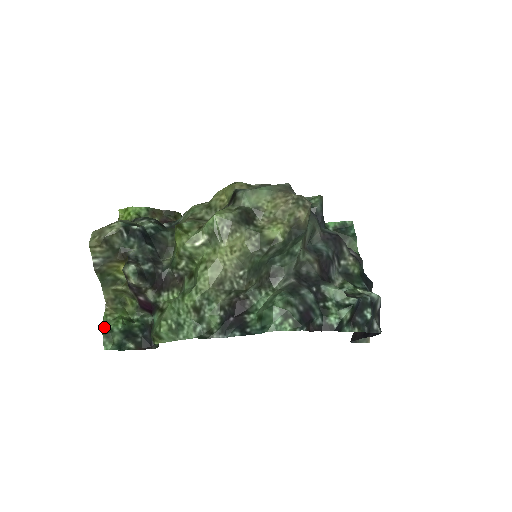
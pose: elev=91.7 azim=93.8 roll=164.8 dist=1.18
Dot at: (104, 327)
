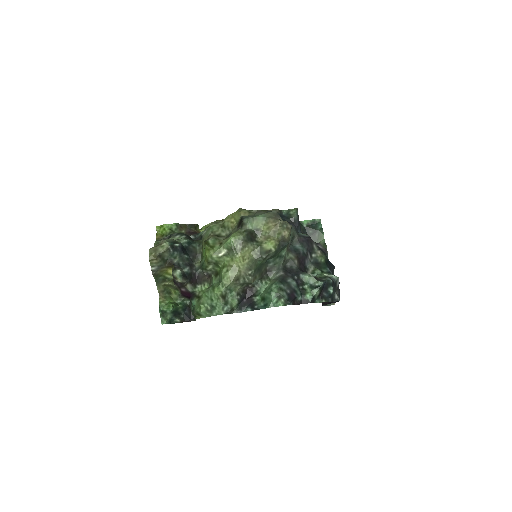
Dot at: (160, 310)
